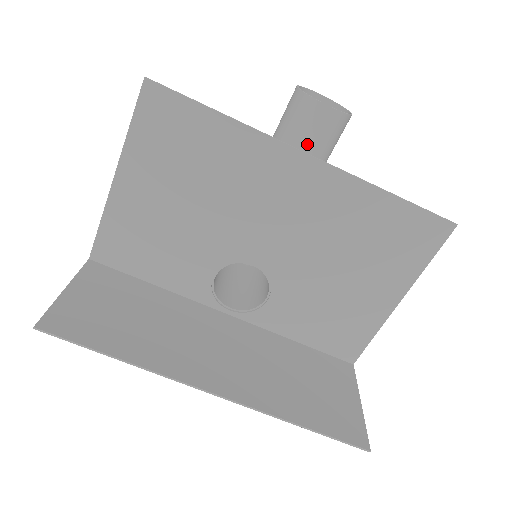
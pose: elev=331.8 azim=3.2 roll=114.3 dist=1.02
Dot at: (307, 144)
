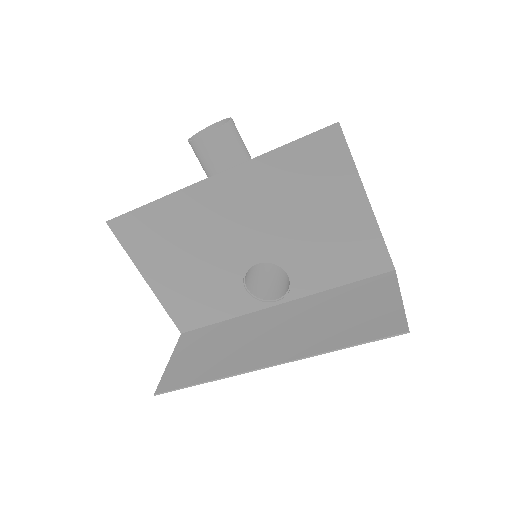
Dot at: (219, 166)
